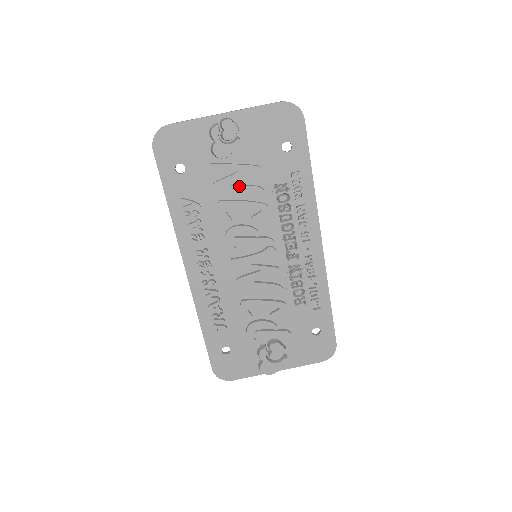
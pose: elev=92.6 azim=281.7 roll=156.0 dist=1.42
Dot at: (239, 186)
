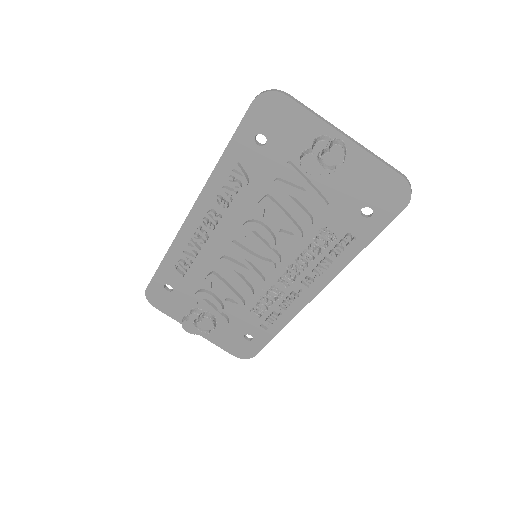
Dot at: (295, 202)
